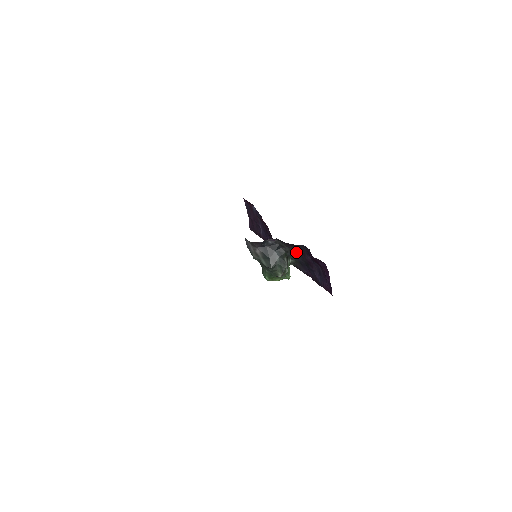
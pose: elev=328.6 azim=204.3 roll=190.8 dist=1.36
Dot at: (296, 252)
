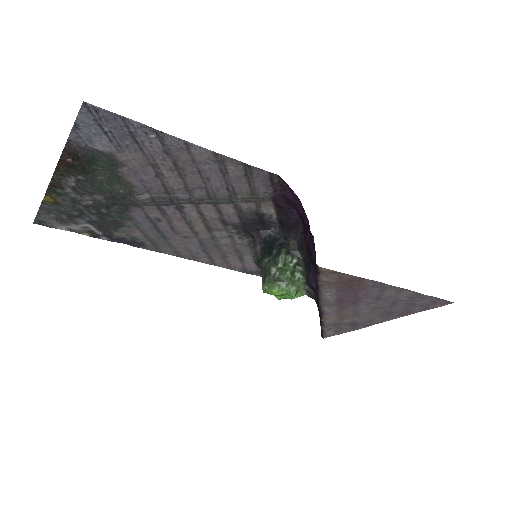
Dot at: (300, 245)
